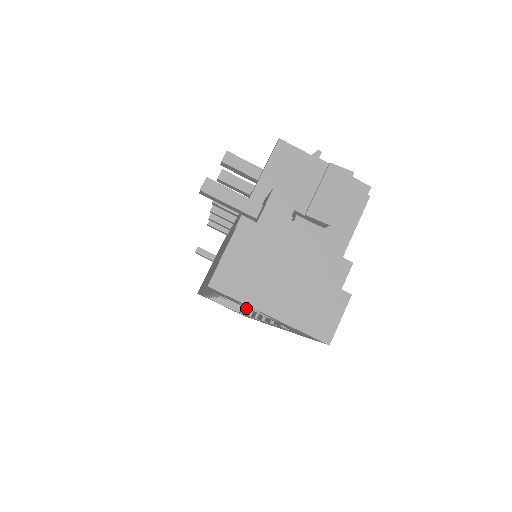
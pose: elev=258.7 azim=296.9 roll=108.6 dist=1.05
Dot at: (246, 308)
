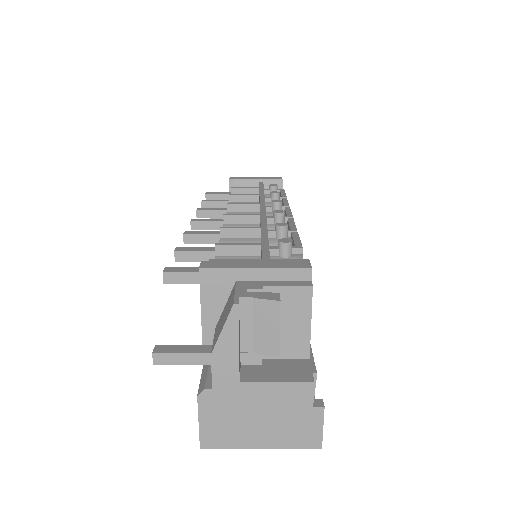
Dot at: occluded
